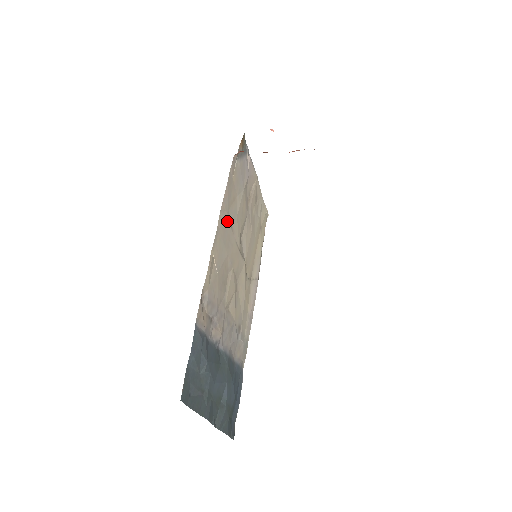
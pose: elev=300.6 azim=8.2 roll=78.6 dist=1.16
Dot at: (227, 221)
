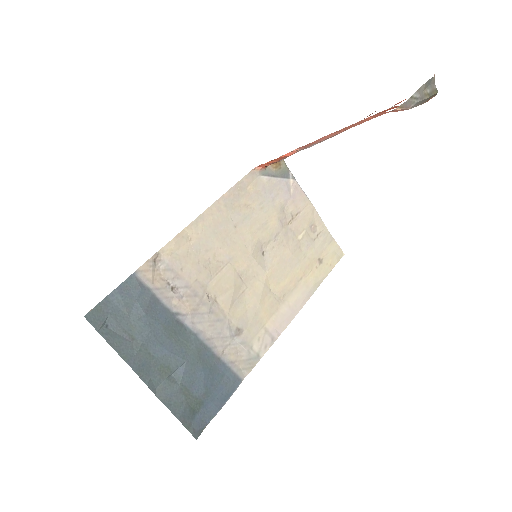
Dot at: (226, 218)
